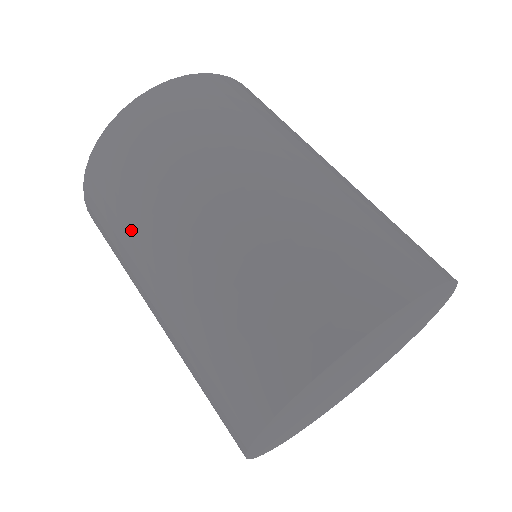
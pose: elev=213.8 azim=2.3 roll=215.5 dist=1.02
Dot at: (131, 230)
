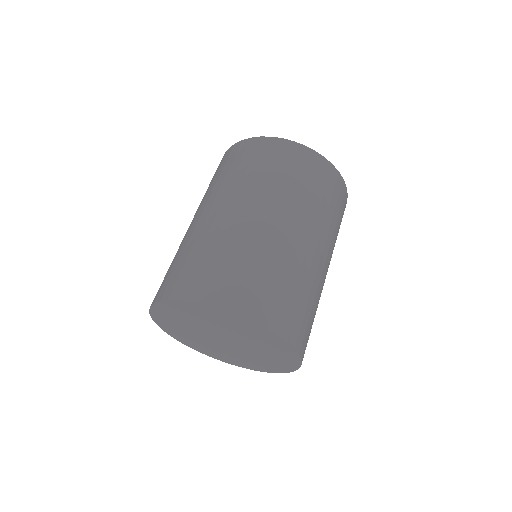
Dot at: (217, 186)
